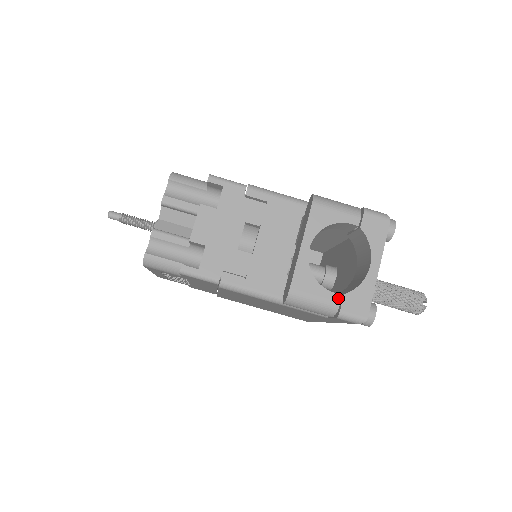
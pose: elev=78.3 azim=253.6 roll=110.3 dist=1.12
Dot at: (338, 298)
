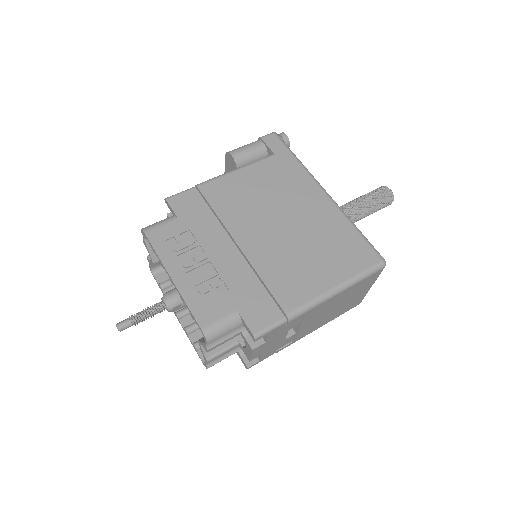
Dot at: occluded
